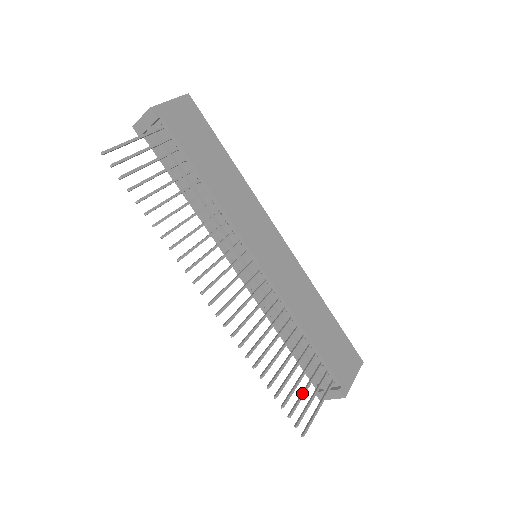
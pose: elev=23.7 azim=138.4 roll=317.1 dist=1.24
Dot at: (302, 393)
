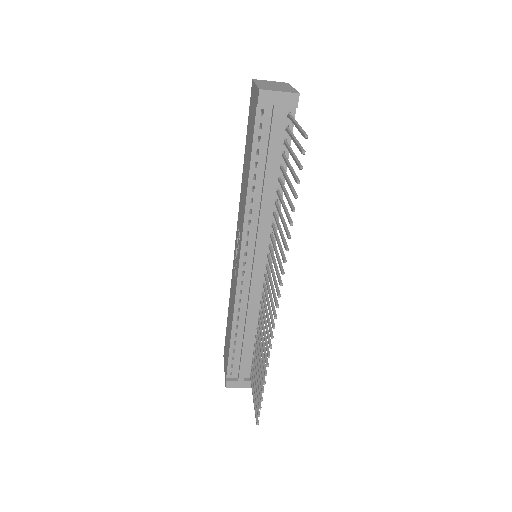
Dot at: occluded
